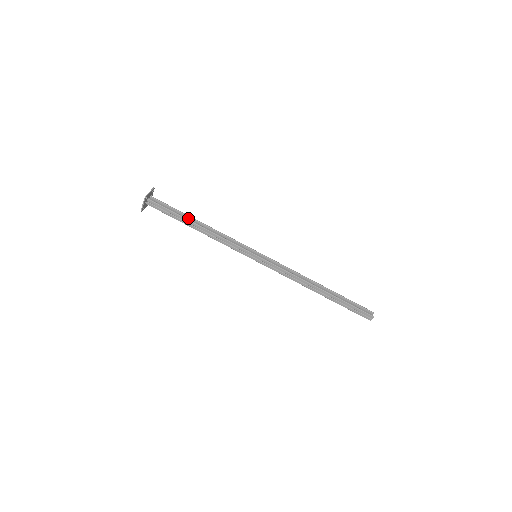
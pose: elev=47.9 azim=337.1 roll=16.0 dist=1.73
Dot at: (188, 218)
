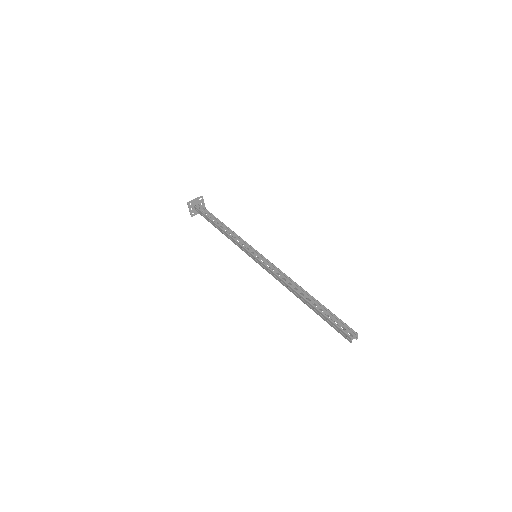
Dot at: (218, 221)
